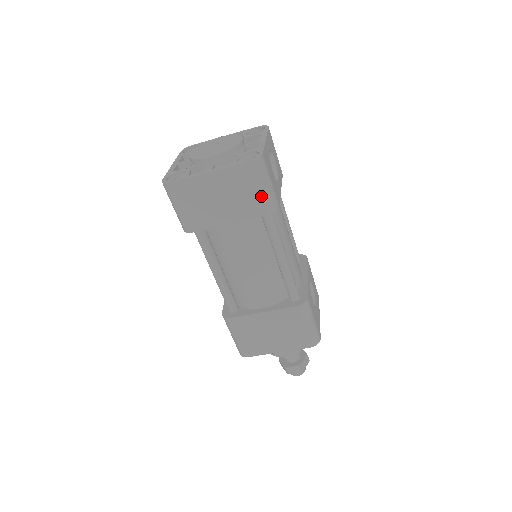
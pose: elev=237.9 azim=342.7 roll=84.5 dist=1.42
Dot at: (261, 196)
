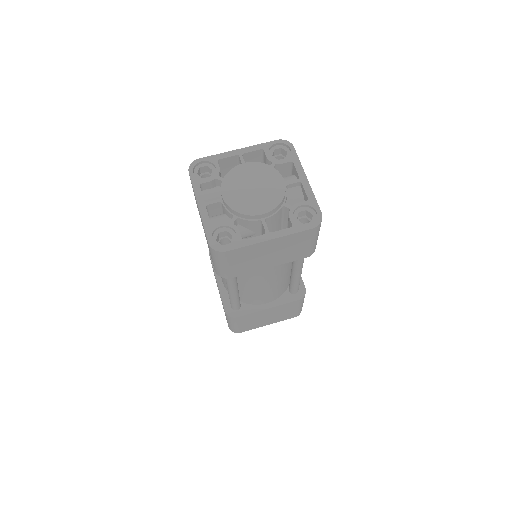
Dot at: (310, 247)
